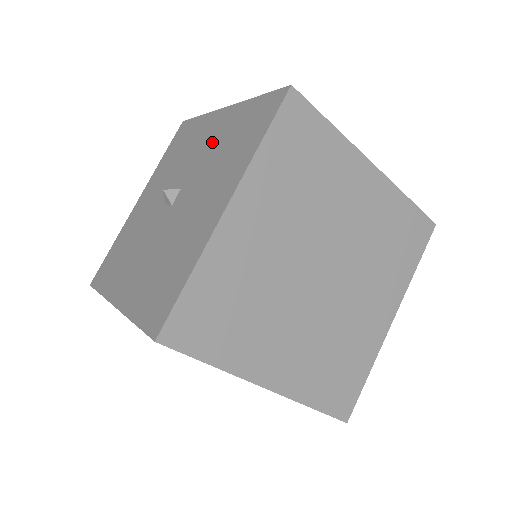
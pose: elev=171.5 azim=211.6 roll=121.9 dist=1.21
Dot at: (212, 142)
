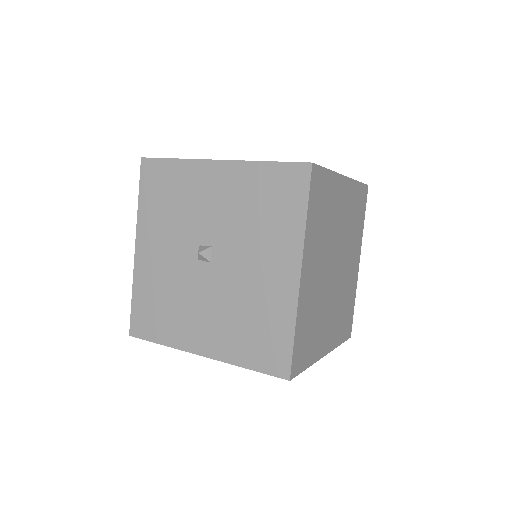
Dot at: (227, 201)
